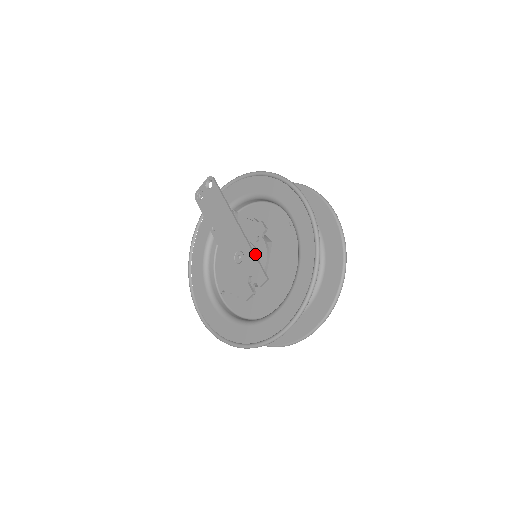
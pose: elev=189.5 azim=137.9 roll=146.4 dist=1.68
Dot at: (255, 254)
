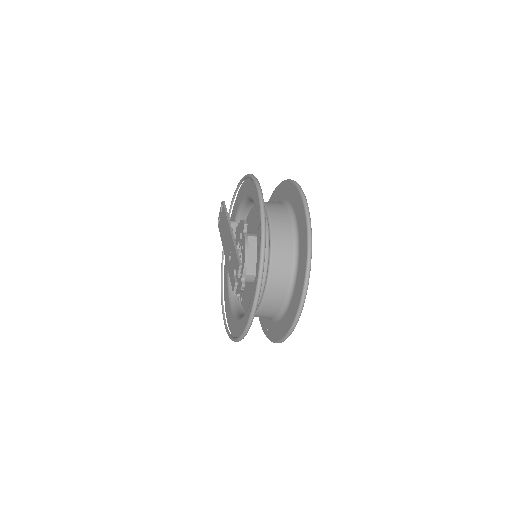
Dot at: occluded
